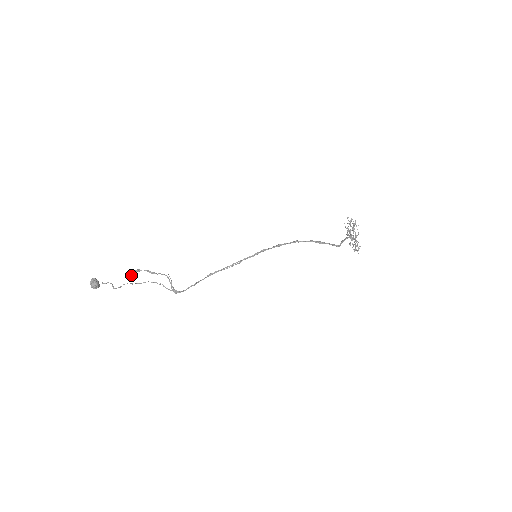
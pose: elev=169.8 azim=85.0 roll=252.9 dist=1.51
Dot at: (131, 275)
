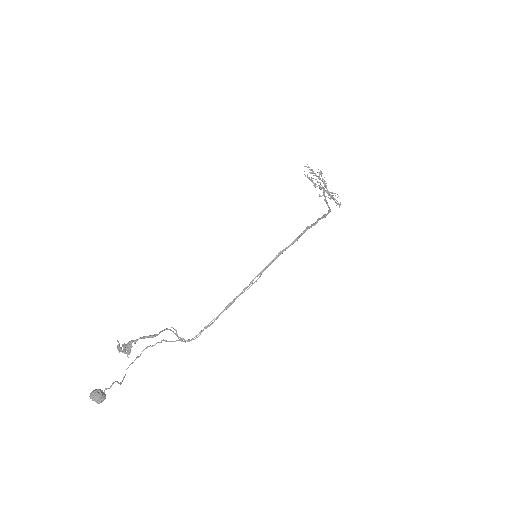
Dot at: (119, 350)
